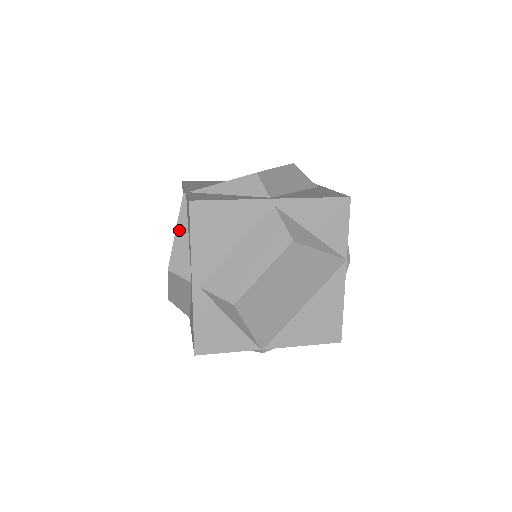
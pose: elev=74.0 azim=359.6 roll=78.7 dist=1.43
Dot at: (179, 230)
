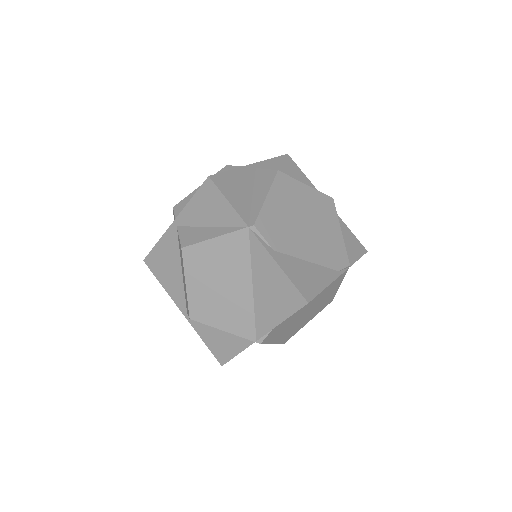
Dot at: occluded
